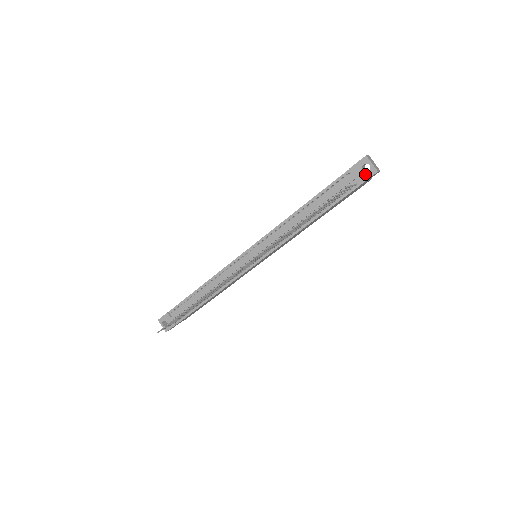
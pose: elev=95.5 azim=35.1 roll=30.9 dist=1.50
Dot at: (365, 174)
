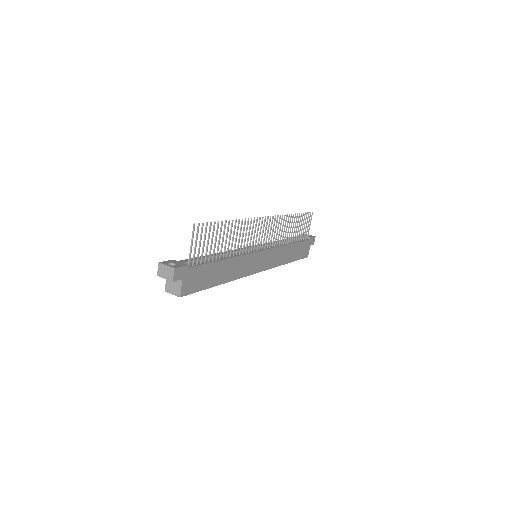
Dot at: (309, 236)
